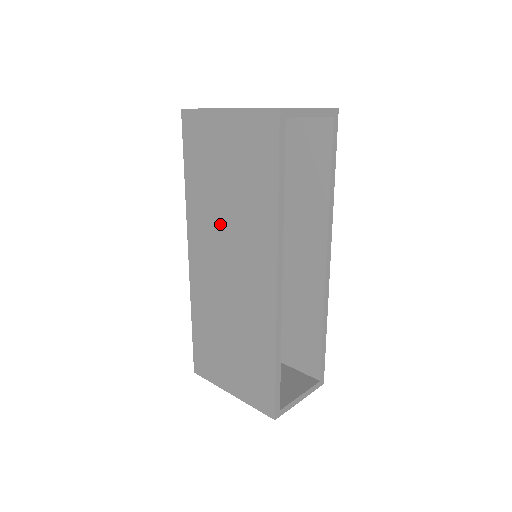
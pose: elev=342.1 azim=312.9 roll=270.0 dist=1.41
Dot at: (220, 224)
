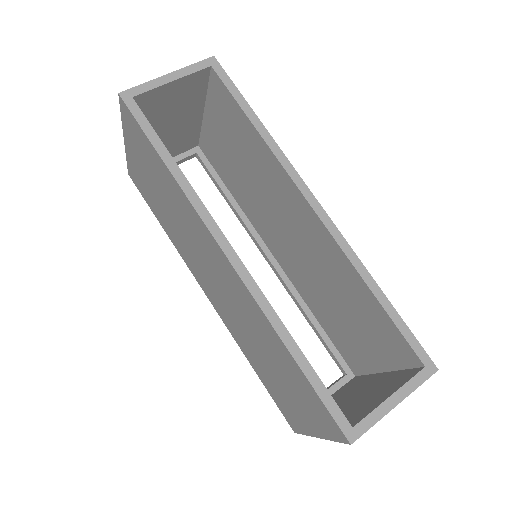
Dot at: (188, 244)
